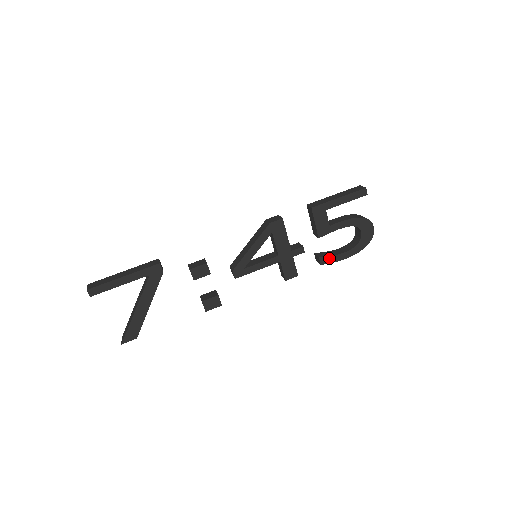
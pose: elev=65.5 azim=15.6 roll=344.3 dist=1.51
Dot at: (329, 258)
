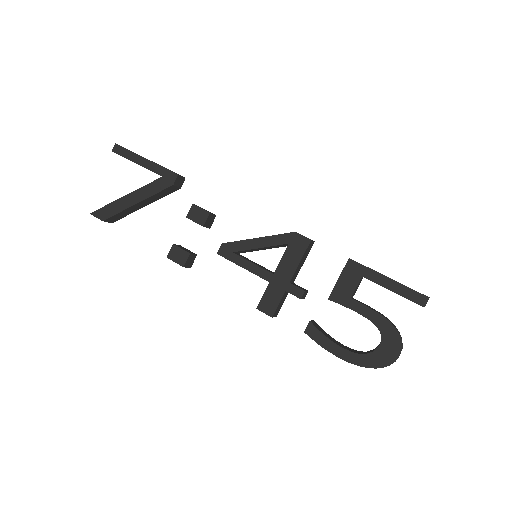
Dot at: (319, 334)
